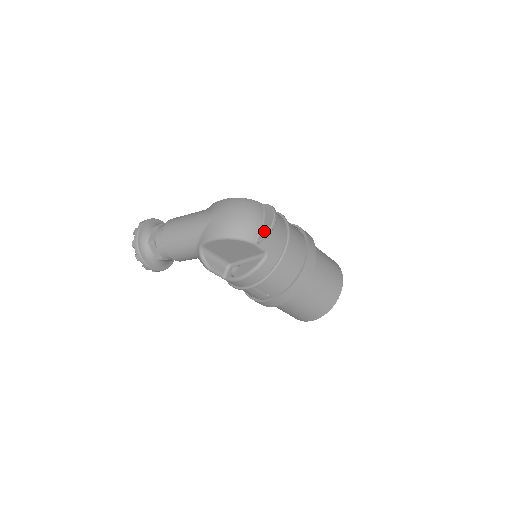
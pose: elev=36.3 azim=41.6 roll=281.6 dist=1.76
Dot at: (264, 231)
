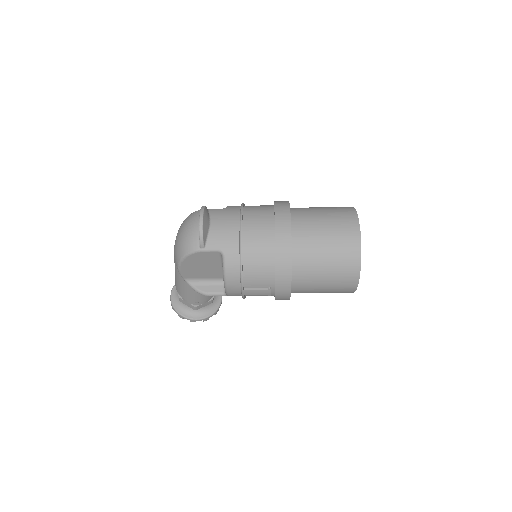
Dot at: (199, 234)
